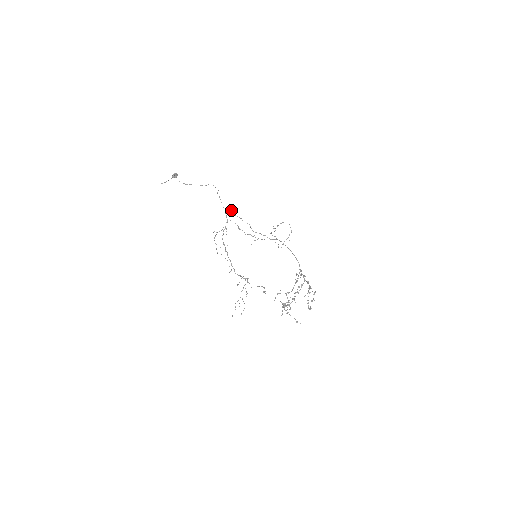
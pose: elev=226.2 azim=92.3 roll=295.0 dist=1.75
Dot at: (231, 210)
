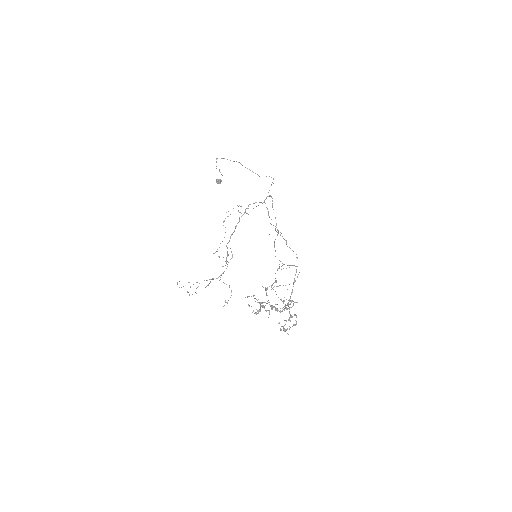
Dot at: (272, 201)
